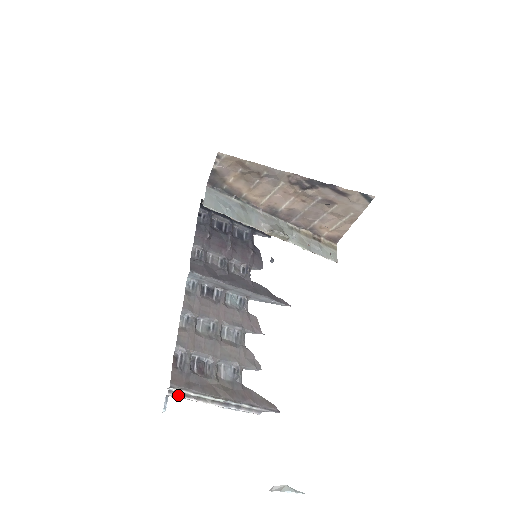
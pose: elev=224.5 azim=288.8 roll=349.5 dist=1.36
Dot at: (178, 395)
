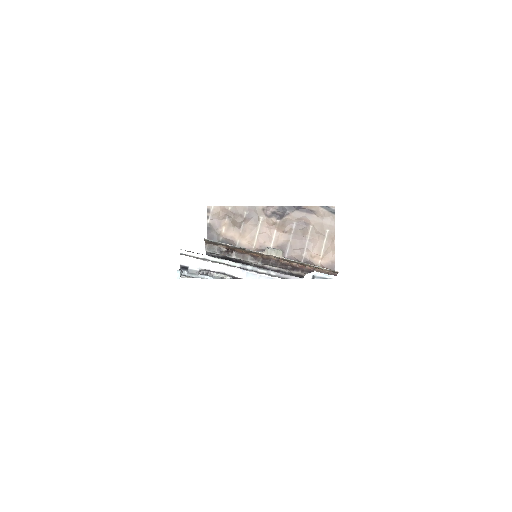
Dot at: (190, 257)
